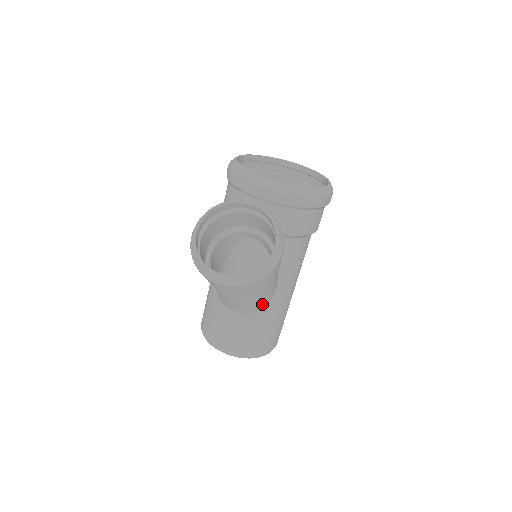
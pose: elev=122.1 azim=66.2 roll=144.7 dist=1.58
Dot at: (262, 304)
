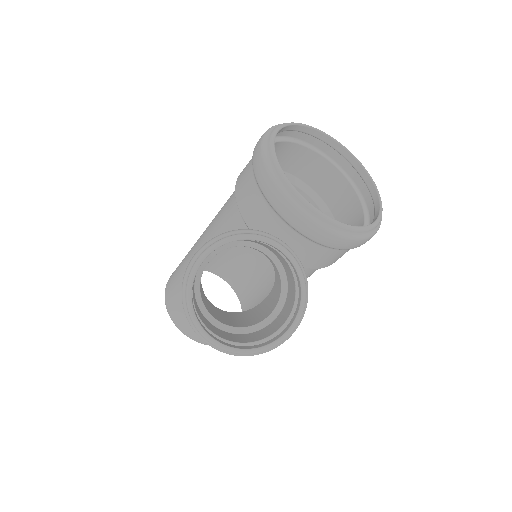
Dot at: occluded
